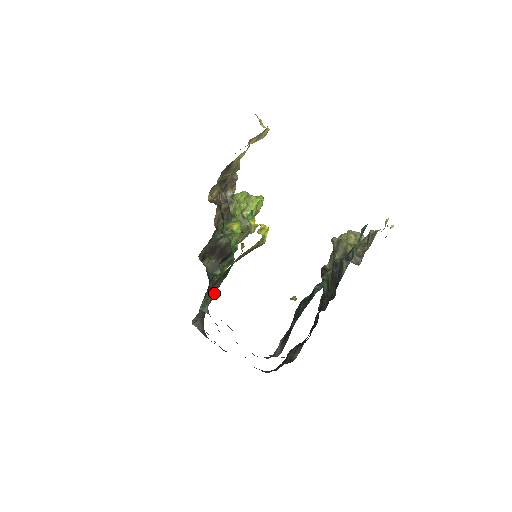
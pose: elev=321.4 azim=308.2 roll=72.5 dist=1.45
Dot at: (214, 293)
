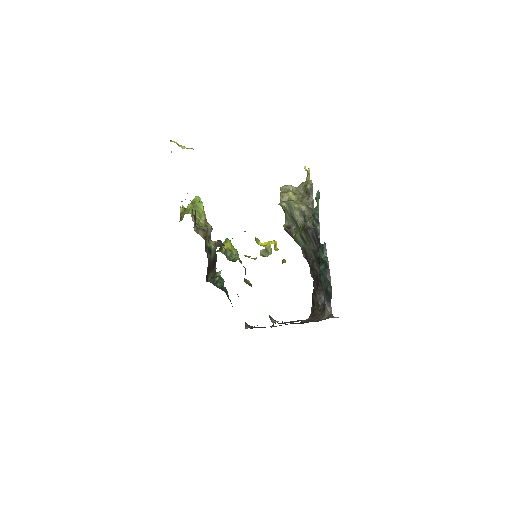
Dot at: (228, 295)
